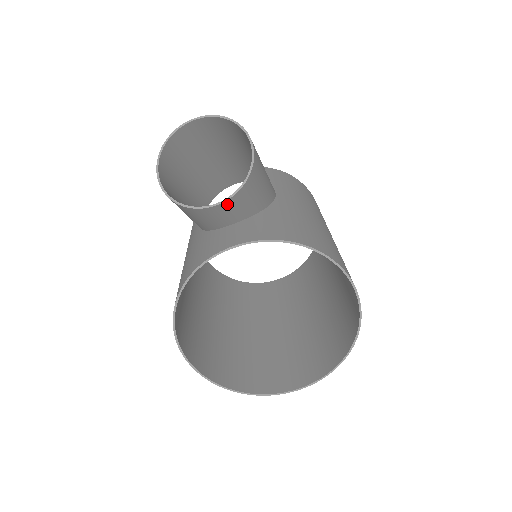
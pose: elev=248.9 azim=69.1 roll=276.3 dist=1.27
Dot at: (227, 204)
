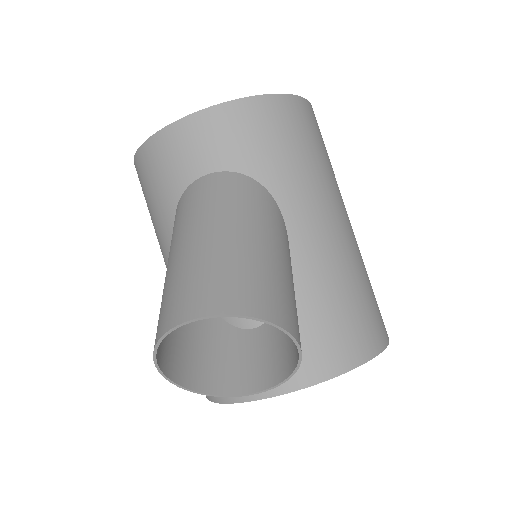
Dot at: (267, 381)
